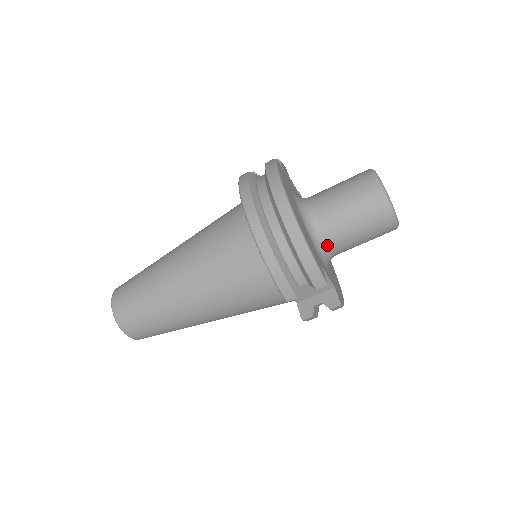
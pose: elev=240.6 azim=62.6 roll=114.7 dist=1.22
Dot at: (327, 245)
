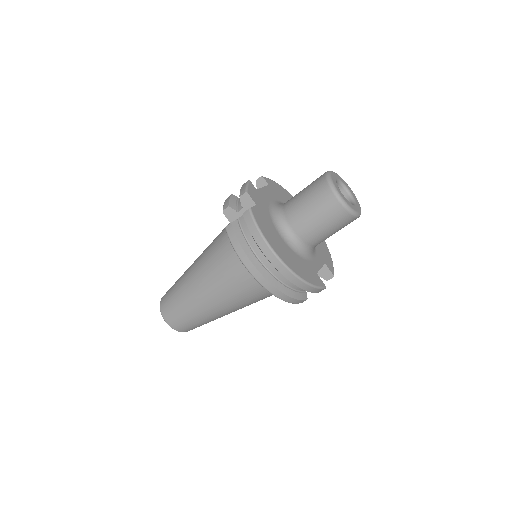
Dot at: (312, 248)
